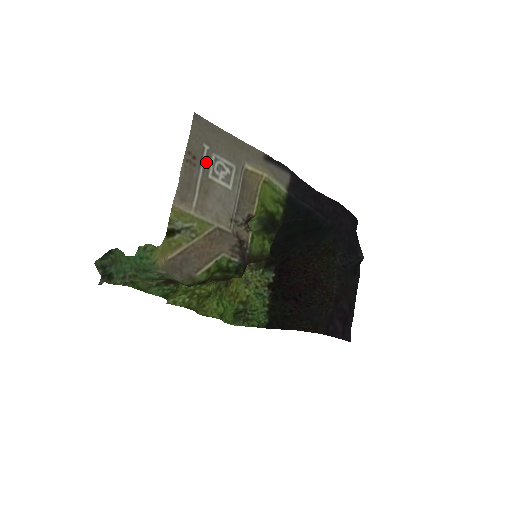
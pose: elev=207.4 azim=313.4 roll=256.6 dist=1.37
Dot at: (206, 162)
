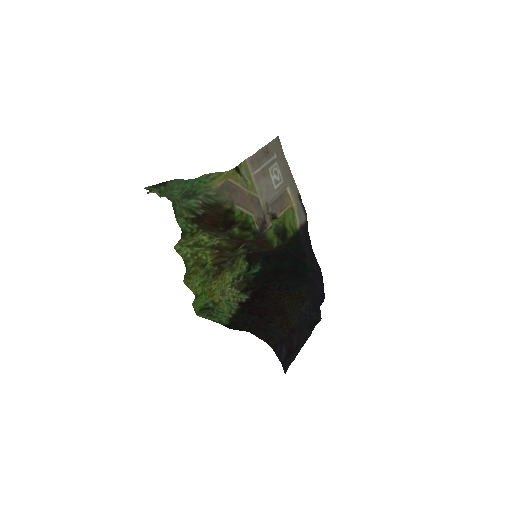
Dot at: (271, 162)
